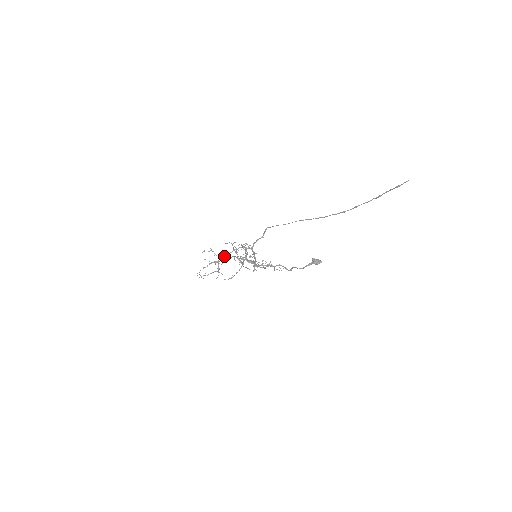
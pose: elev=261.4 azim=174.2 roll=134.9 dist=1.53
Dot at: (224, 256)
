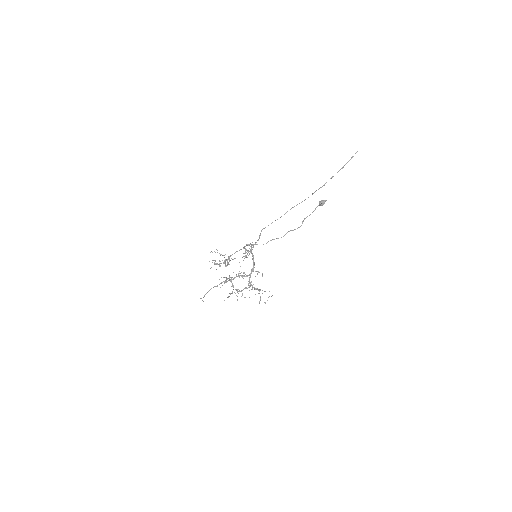
Dot at: (229, 257)
